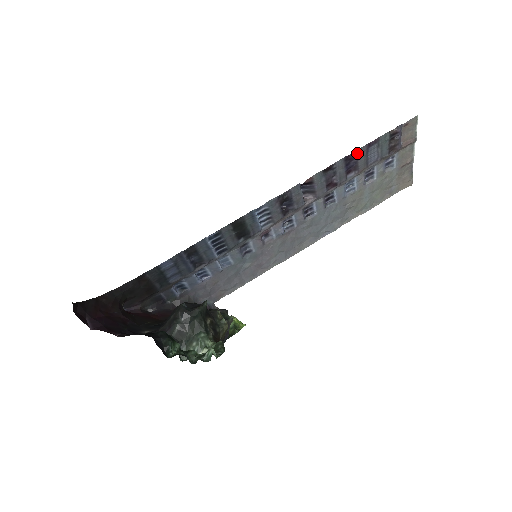
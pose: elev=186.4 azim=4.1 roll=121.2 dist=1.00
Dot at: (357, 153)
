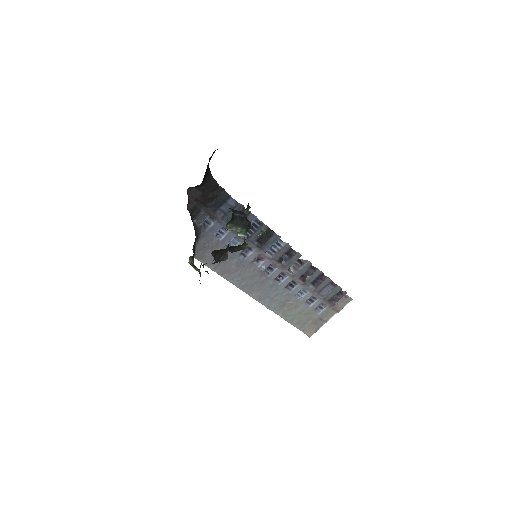
Dot at: (326, 279)
